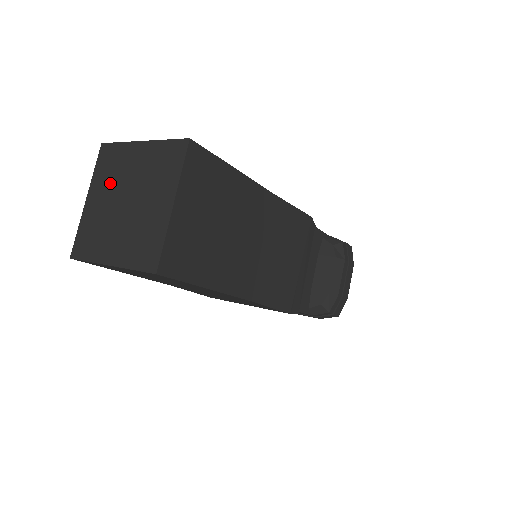
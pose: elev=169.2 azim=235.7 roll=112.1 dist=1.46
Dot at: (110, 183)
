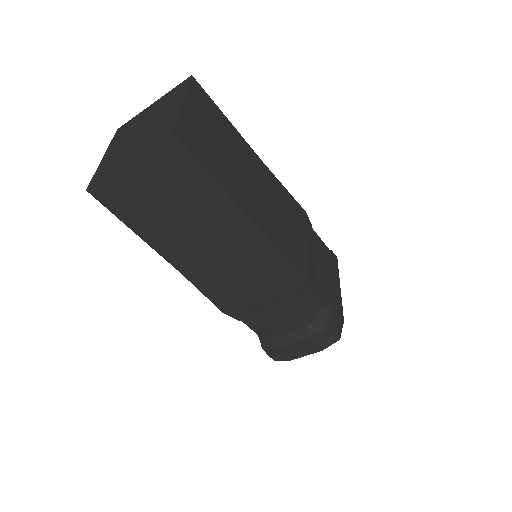
Dot at: (158, 108)
